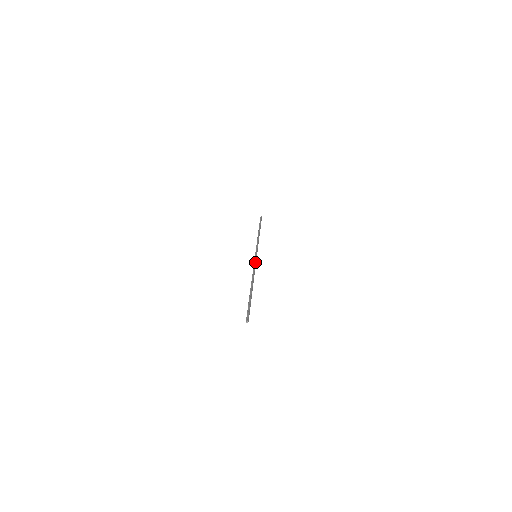
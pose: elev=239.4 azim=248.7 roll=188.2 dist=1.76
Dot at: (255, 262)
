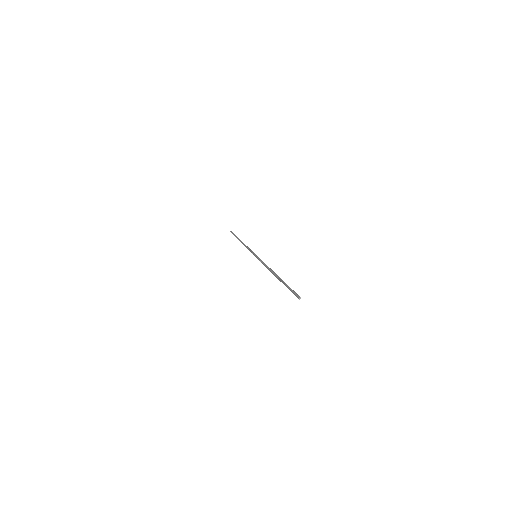
Dot at: occluded
